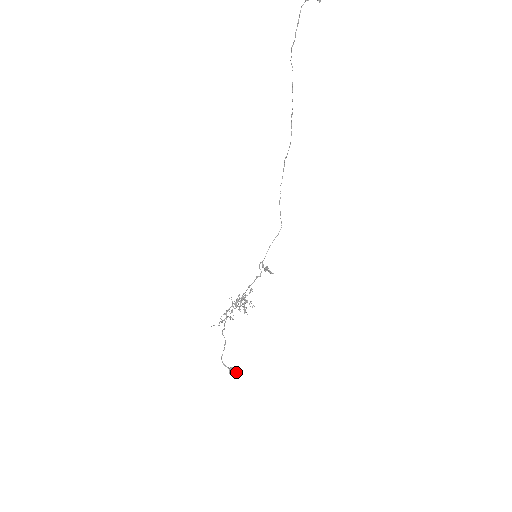
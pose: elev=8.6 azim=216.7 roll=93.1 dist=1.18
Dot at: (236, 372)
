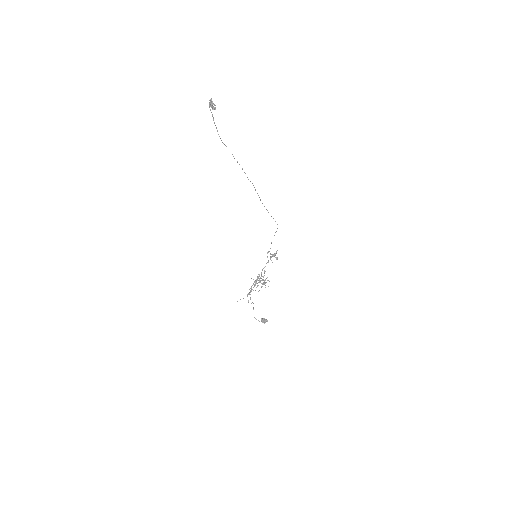
Dot at: (265, 322)
